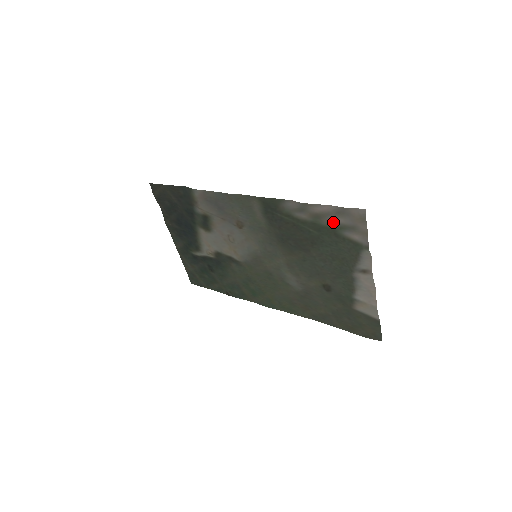
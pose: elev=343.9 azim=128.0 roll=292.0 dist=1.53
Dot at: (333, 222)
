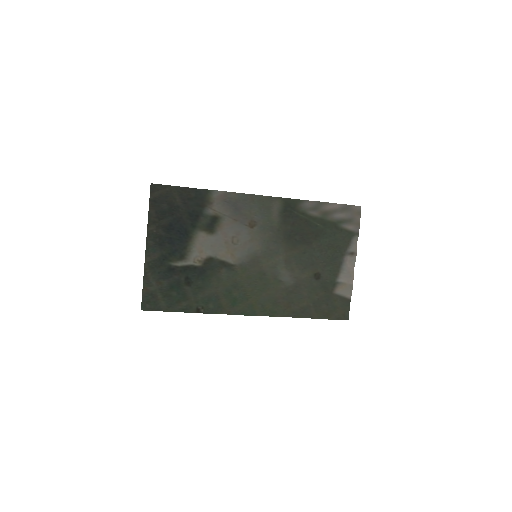
Dot at: (336, 218)
